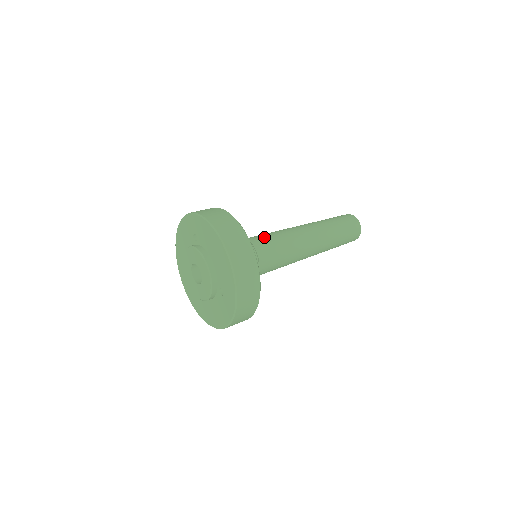
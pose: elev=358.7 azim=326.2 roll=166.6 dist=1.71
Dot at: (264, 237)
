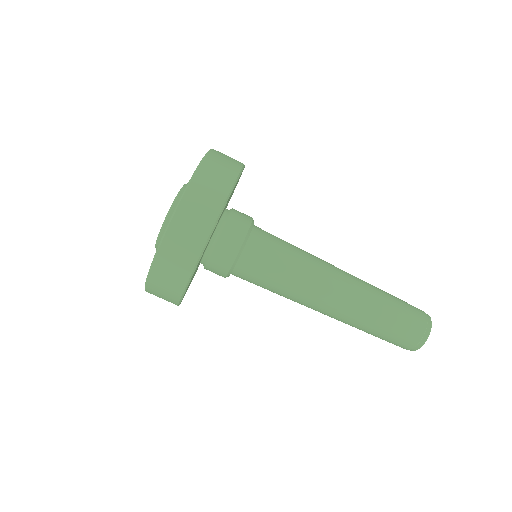
Dot at: (272, 255)
